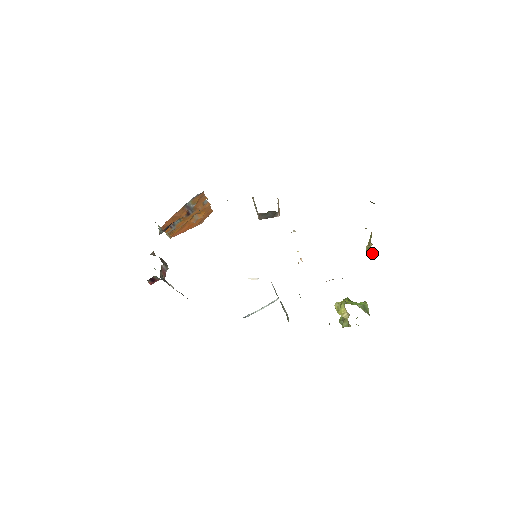
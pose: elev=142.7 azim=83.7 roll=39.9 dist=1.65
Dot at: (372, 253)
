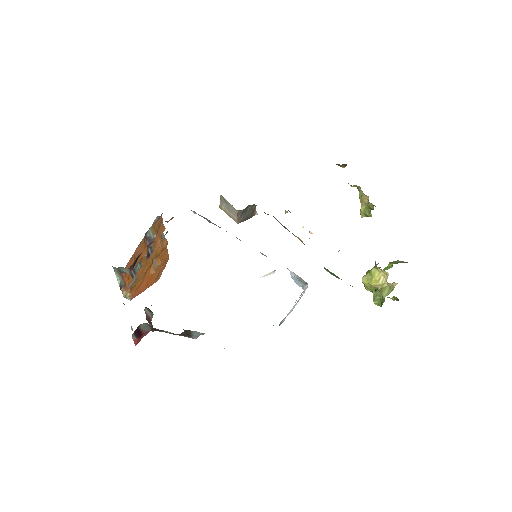
Dot at: (373, 205)
